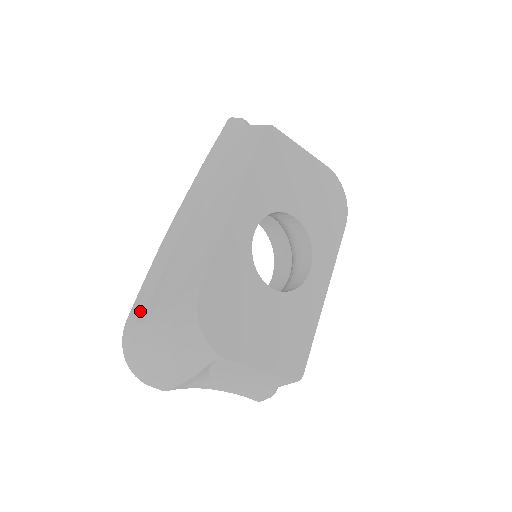
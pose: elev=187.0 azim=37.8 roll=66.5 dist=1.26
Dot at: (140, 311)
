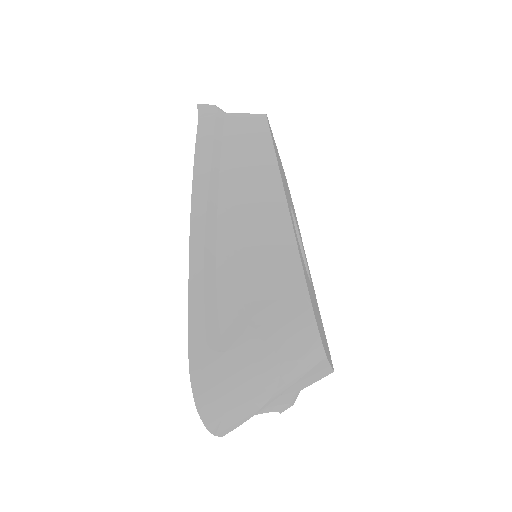
Dot at: (212, 336)
